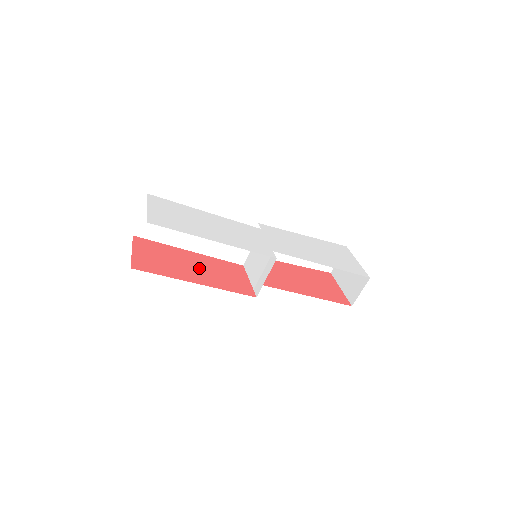
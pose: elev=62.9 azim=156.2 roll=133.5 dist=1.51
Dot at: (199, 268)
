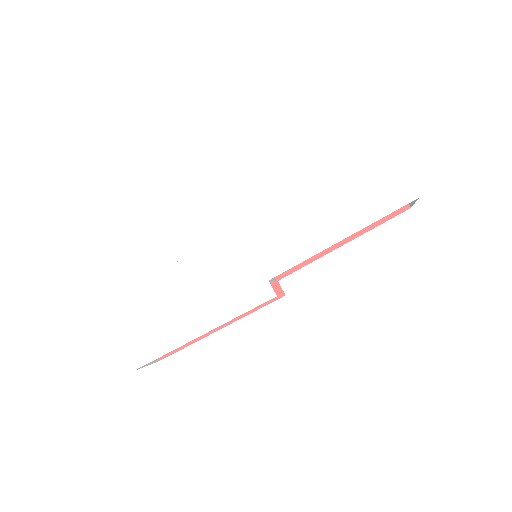
Dot at: occluded
